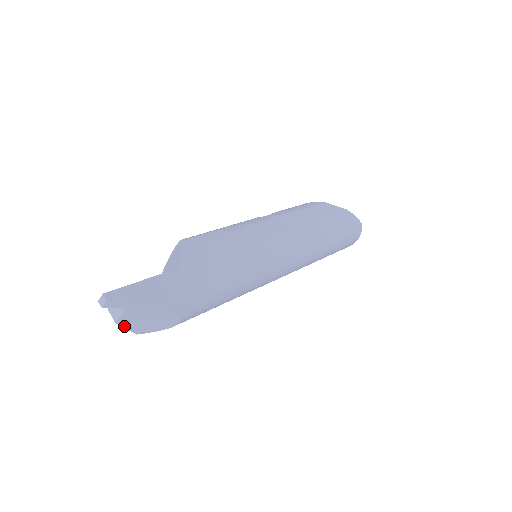
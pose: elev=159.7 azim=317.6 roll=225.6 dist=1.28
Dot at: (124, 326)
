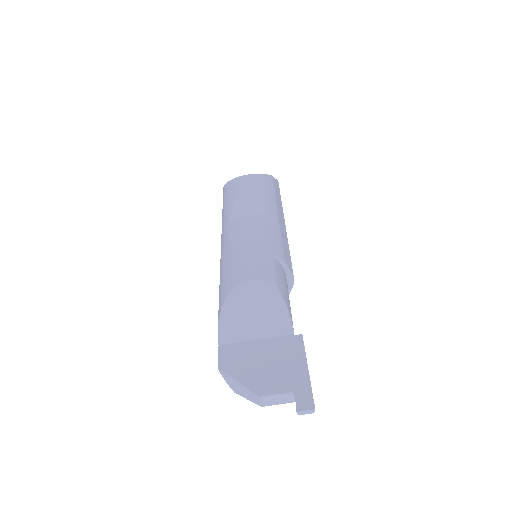
Dot at: (254, 401)
